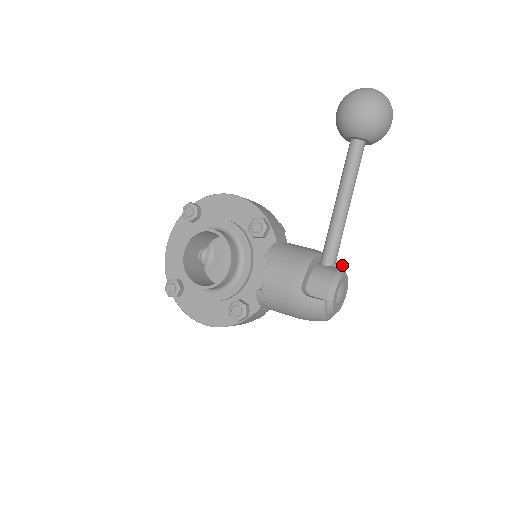
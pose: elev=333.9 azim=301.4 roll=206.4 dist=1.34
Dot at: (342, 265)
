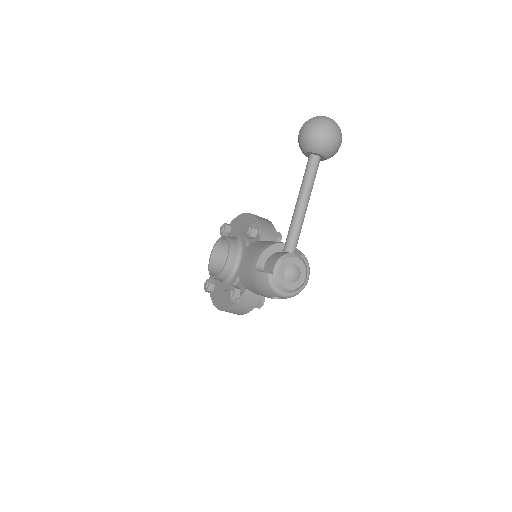
Dot at: (300, 253)
